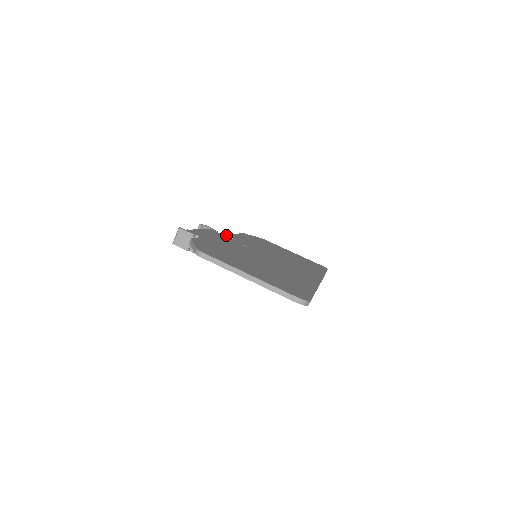
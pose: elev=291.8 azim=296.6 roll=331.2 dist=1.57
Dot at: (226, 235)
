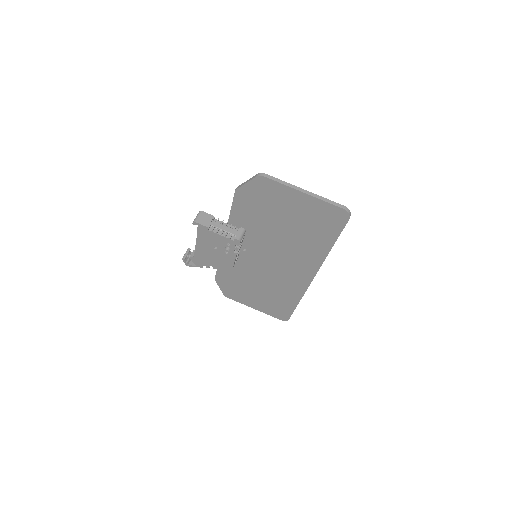
Dot at: occluded
